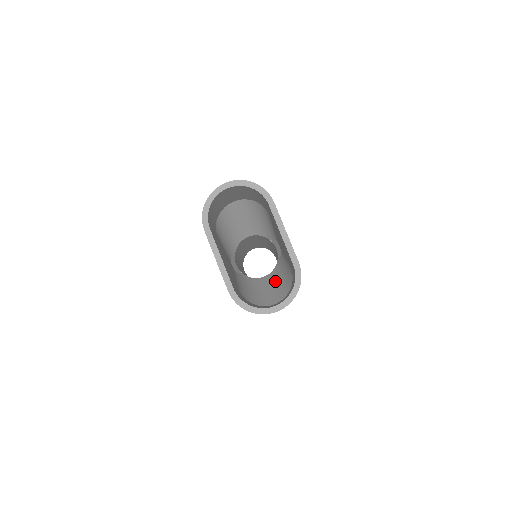
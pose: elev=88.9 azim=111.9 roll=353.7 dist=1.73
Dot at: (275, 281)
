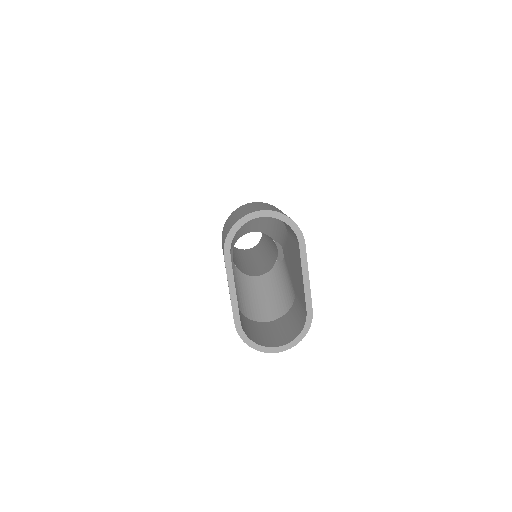
Dot at: (270, 289)
